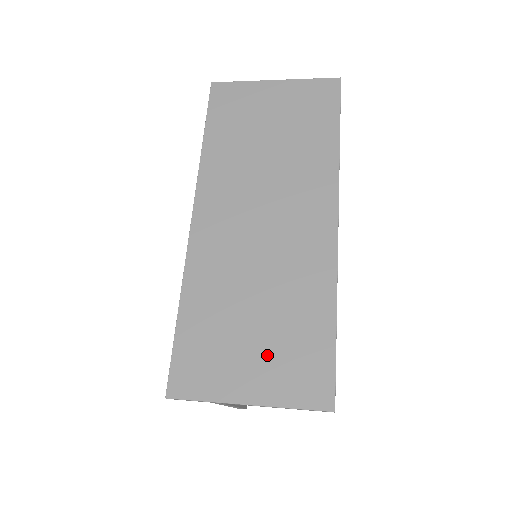
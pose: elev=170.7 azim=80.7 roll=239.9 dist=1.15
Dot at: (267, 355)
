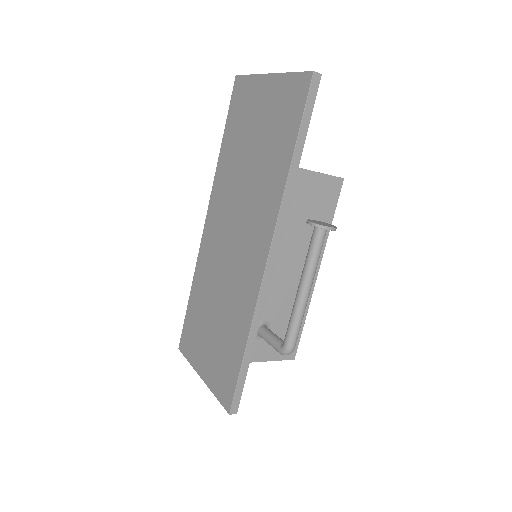
Dot at: (213, 351)
